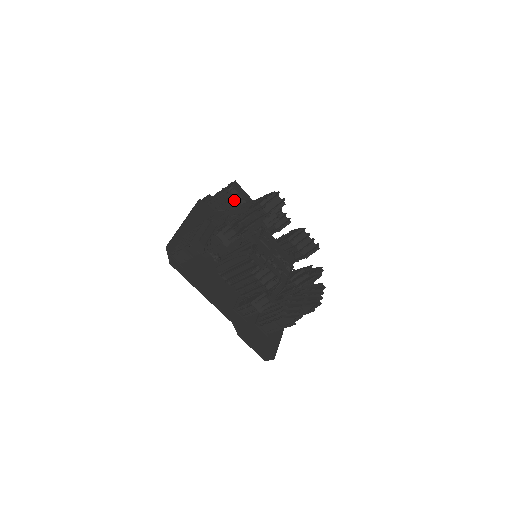
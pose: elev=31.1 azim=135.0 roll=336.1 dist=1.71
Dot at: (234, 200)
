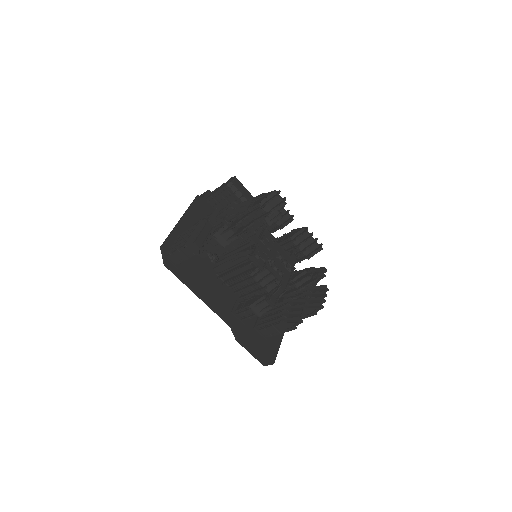
Dot at: (234, 197)
